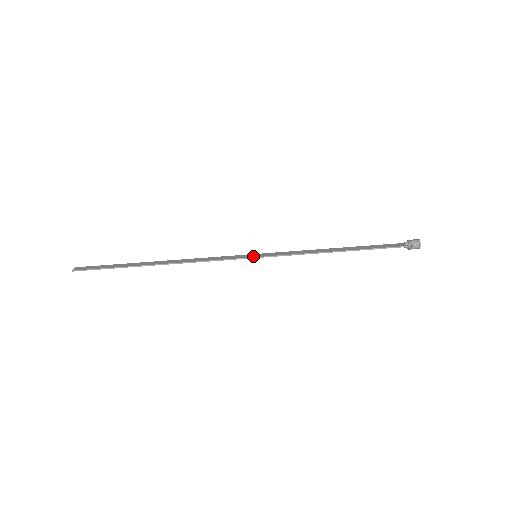
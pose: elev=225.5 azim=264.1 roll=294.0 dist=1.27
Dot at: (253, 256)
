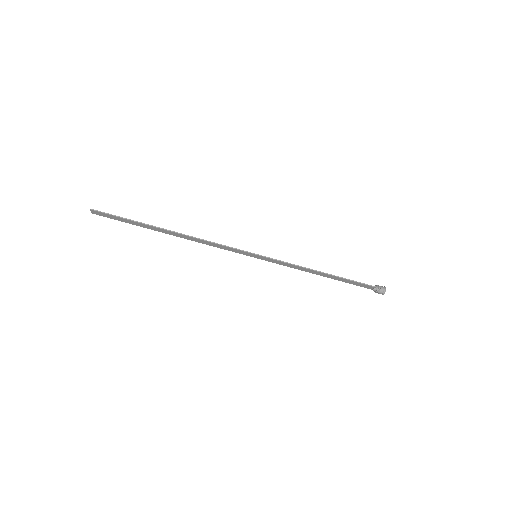
Dot at: (254, 254)
